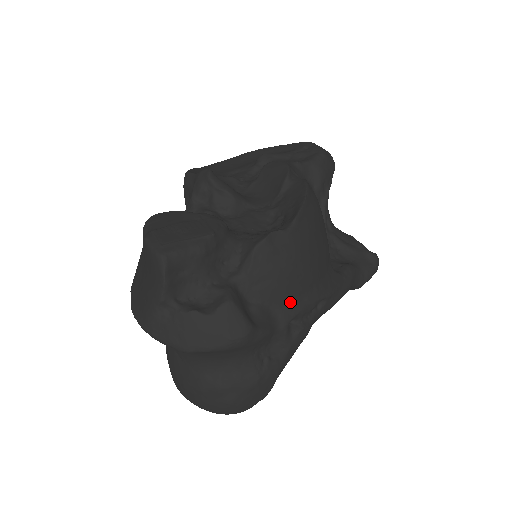
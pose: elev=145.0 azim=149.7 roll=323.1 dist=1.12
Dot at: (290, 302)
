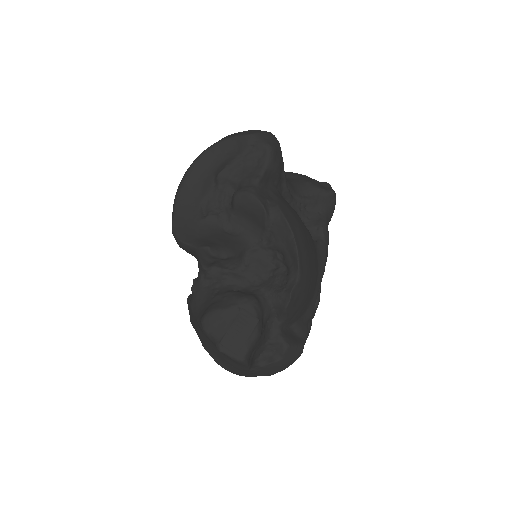
Dot at: (310, 303)
